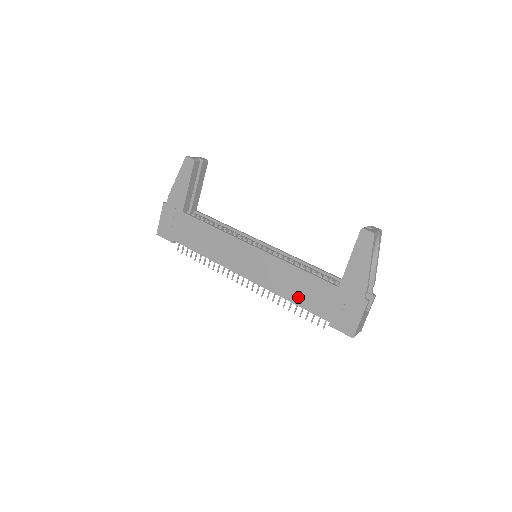
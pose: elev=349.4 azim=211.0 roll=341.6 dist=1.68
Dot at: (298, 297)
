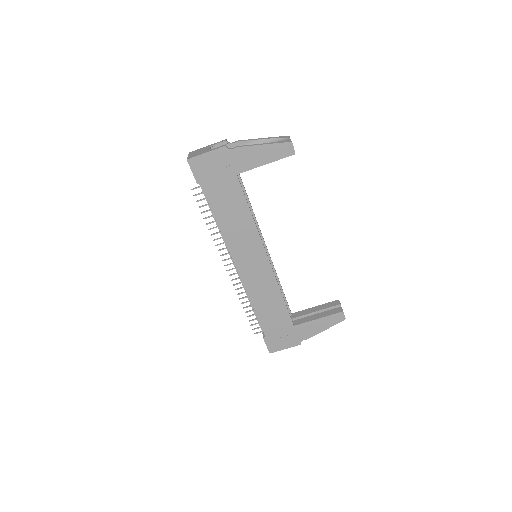
Dot at: (262, 310)
